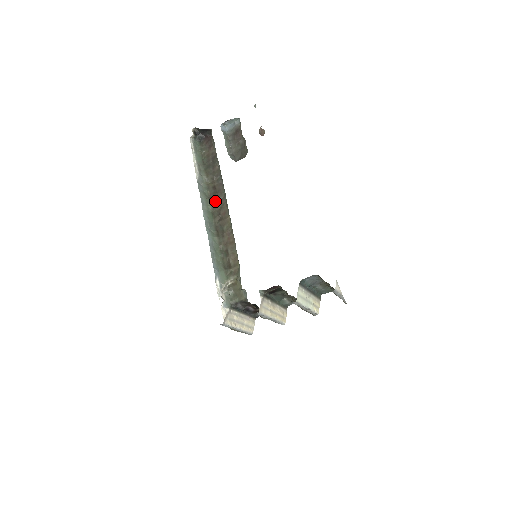
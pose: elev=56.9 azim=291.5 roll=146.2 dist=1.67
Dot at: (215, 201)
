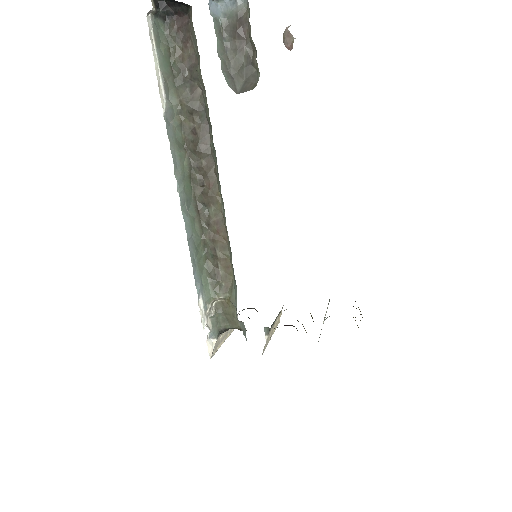
Dot at: (195, 158)
